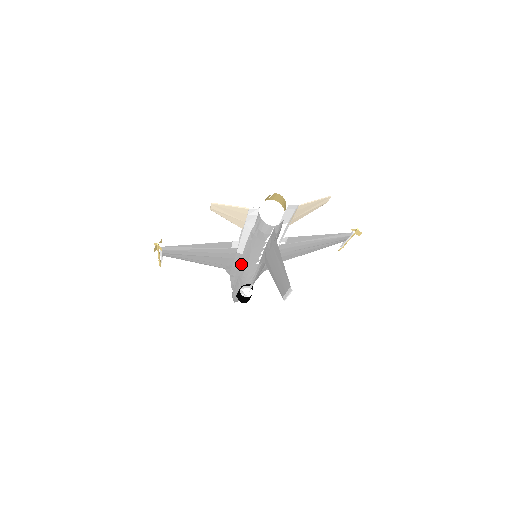
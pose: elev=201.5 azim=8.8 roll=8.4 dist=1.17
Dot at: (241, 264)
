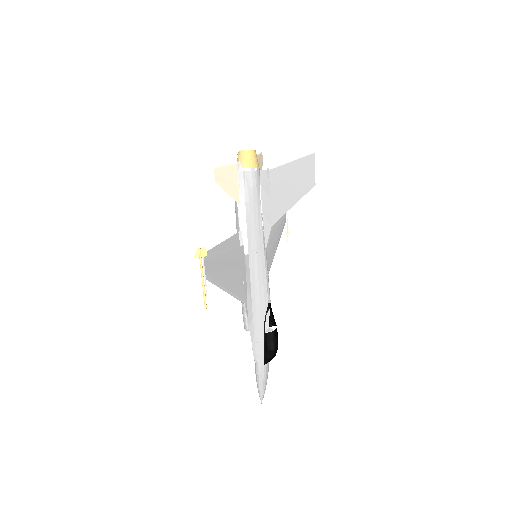
Dot at: (252, 276)
